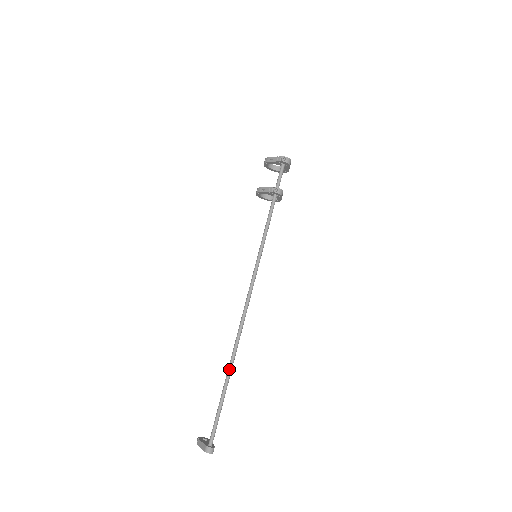
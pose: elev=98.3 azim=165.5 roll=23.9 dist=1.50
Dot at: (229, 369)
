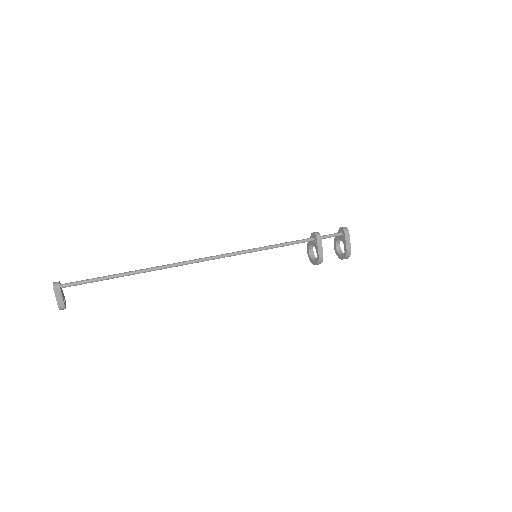
Dot at: (143, 269)
